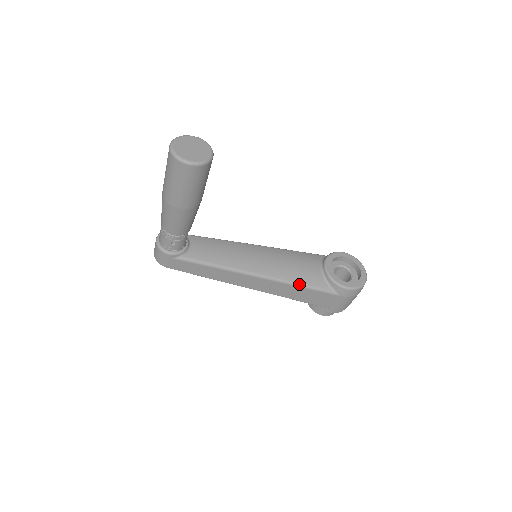
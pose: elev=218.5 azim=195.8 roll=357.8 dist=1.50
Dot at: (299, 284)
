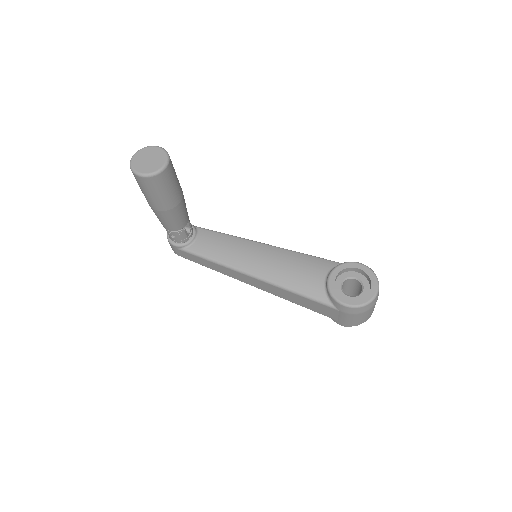
Dot at: (294, 291)
